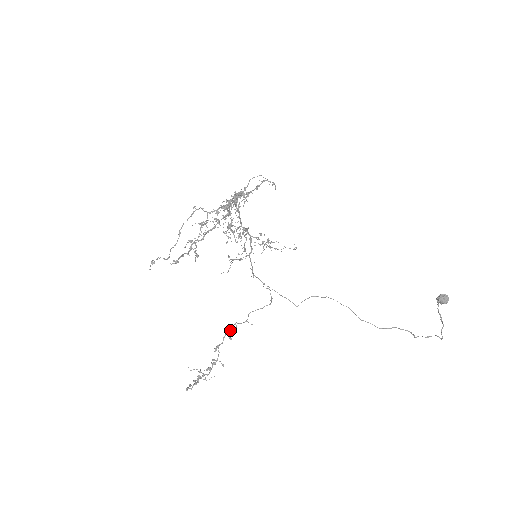
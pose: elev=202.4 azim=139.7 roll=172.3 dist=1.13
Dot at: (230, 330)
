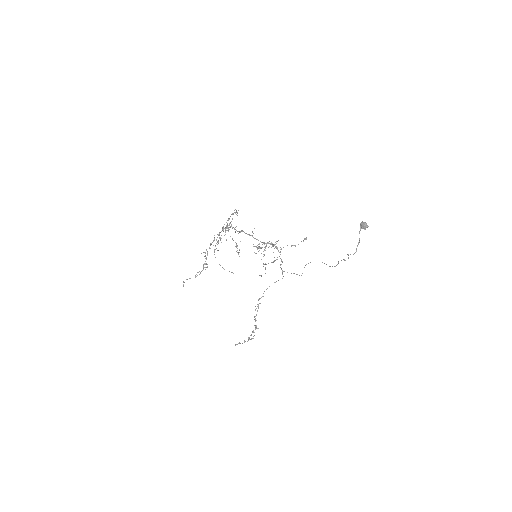
Dot at: occluded
